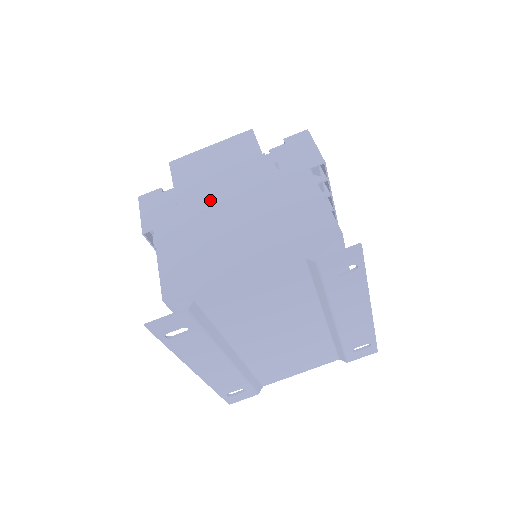
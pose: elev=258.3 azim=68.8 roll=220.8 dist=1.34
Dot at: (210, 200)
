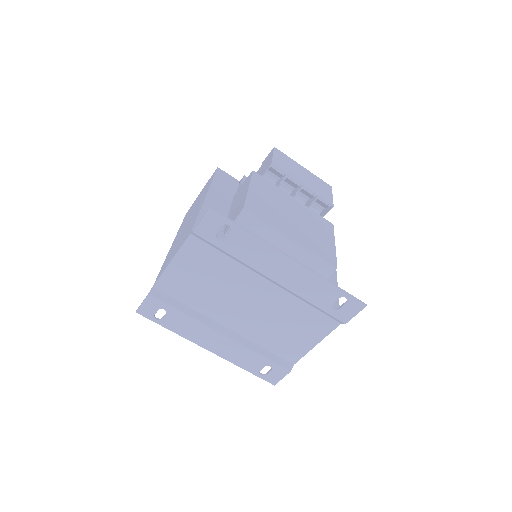
Dot at: (184, 225)
